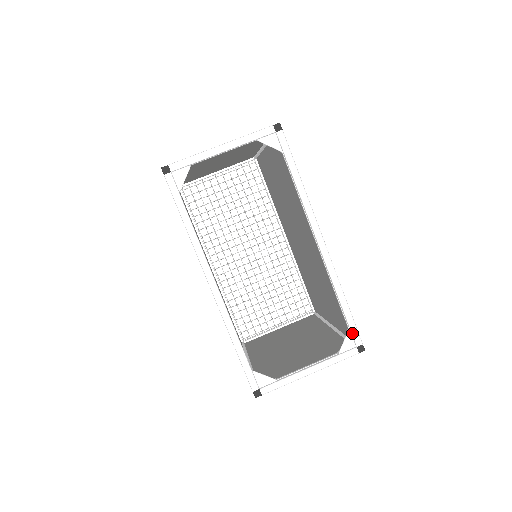
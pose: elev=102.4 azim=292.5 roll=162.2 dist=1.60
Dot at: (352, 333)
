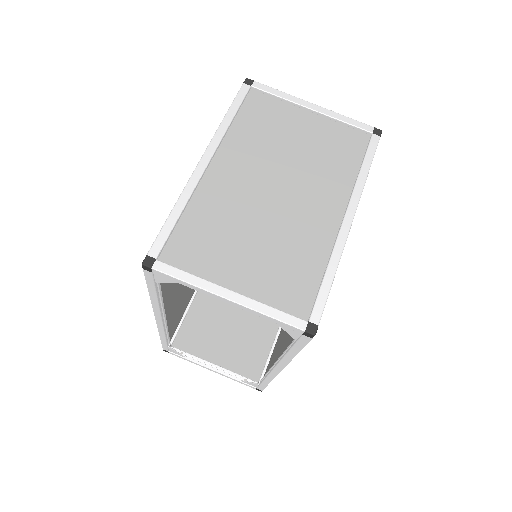
Dot at: (259, 386)
